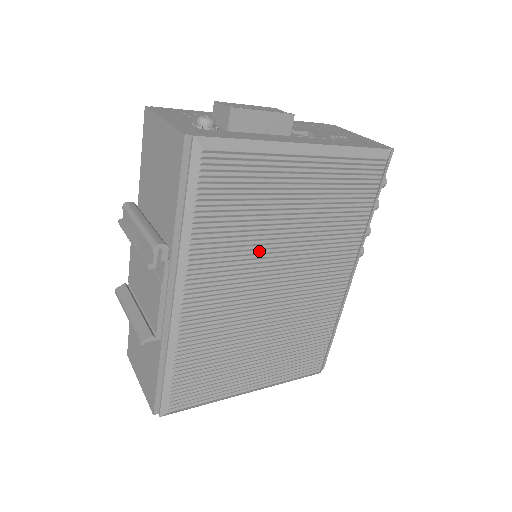
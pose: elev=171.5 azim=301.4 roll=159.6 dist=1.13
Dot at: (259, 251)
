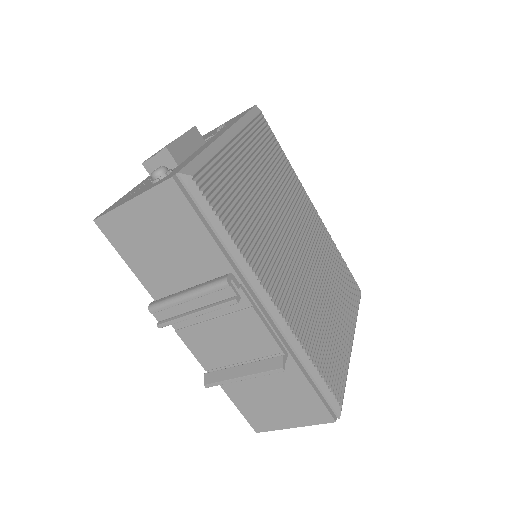
Dot at: (271, 229)
